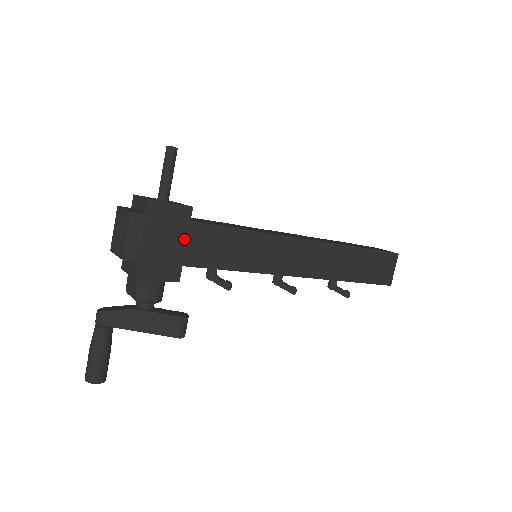
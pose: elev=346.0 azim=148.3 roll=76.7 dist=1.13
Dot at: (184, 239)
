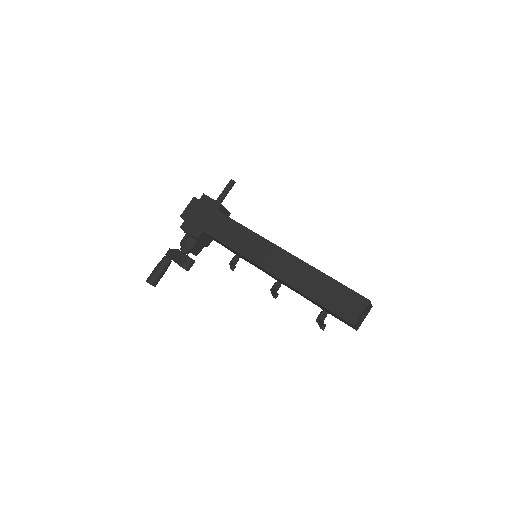
Dot at: (210, 218)
